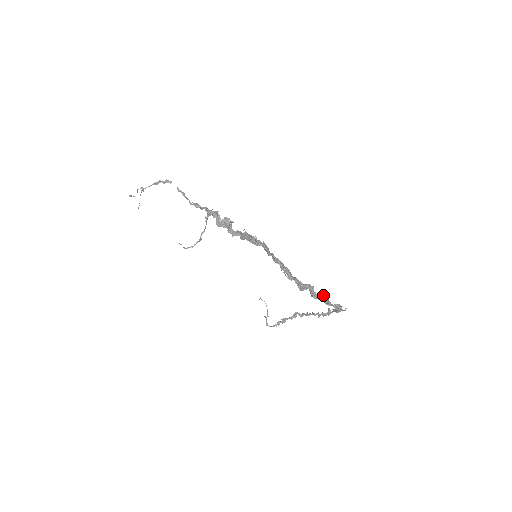
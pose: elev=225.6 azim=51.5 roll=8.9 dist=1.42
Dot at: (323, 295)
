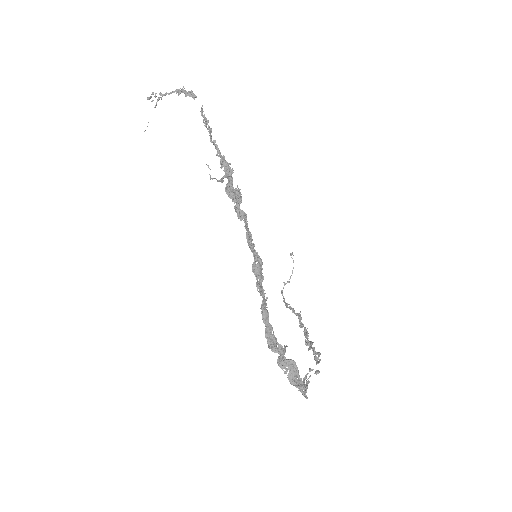
Dot at: (293, 363)
